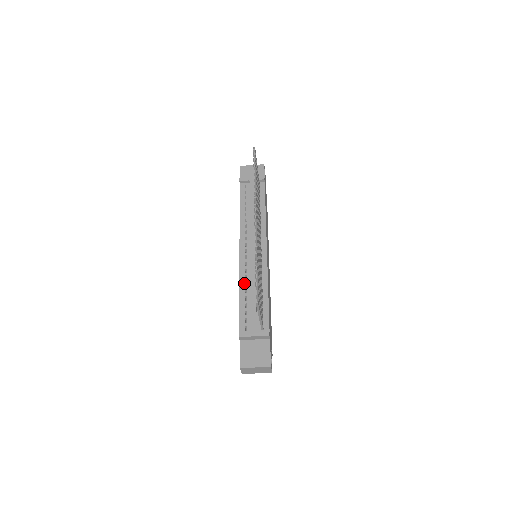
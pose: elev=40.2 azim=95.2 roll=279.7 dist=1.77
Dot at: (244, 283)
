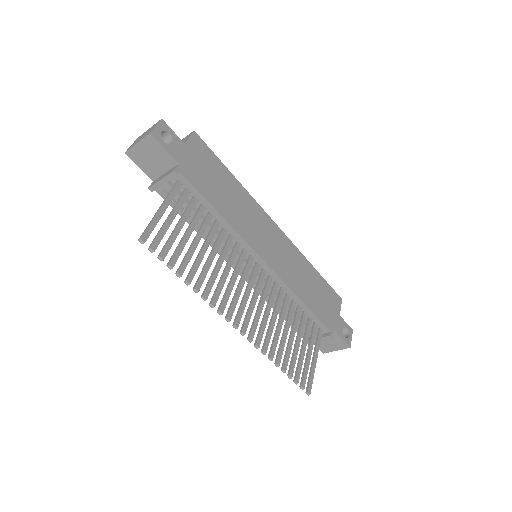
Dot at: occluded
